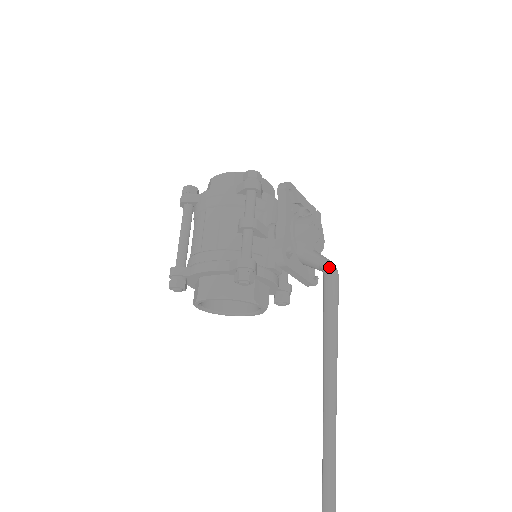
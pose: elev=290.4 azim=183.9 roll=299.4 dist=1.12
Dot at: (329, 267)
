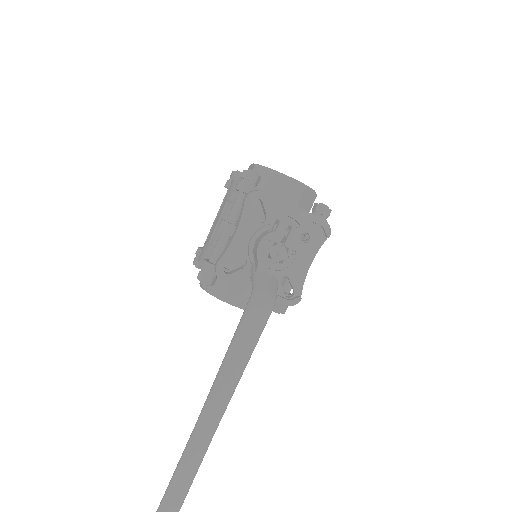
Dot at: (252, 296)
